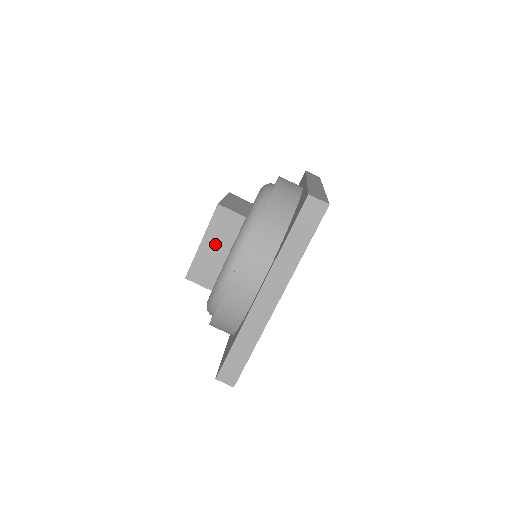
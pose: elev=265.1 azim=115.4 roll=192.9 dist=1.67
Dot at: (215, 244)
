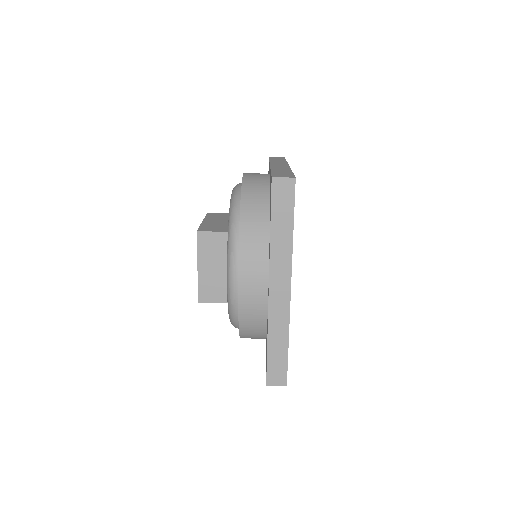
Dot at: (216, 221)
